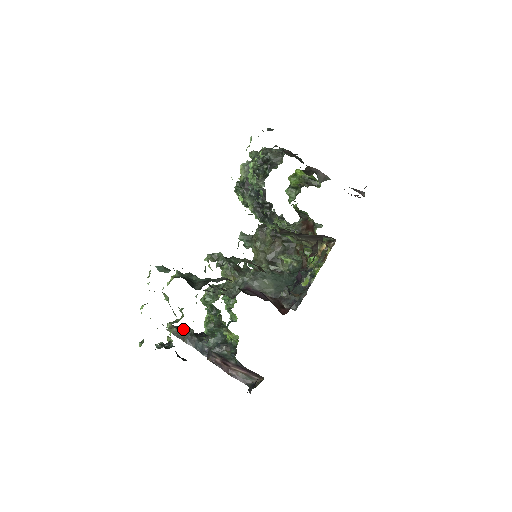
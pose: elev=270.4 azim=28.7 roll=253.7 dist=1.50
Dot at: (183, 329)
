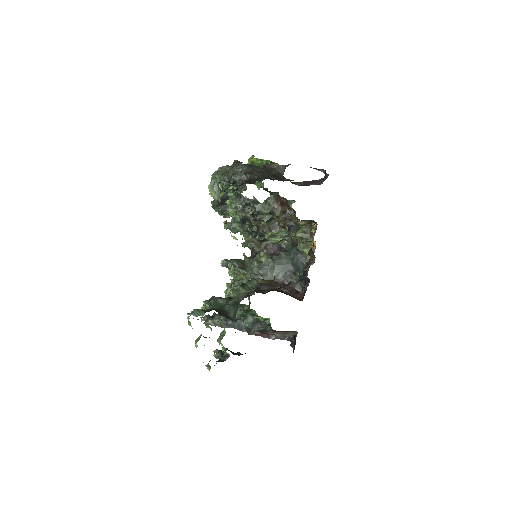
Dot at: (215, 316)
